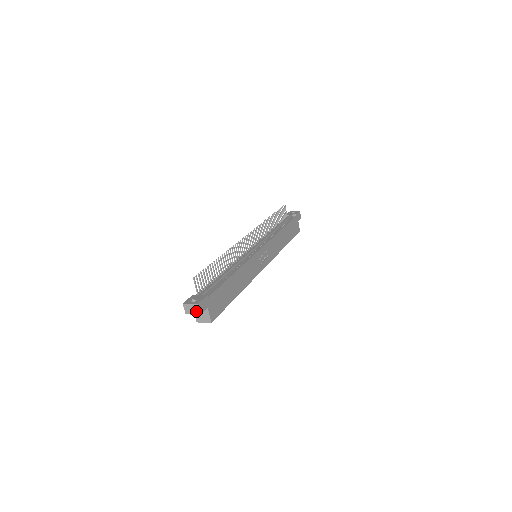
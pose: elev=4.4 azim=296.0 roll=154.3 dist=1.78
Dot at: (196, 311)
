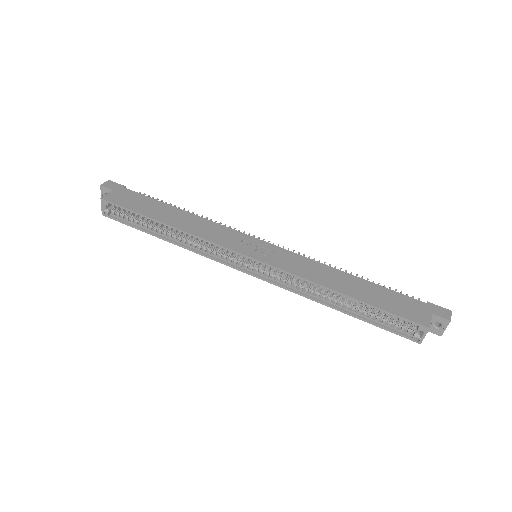
Dot at: (103, 187)
